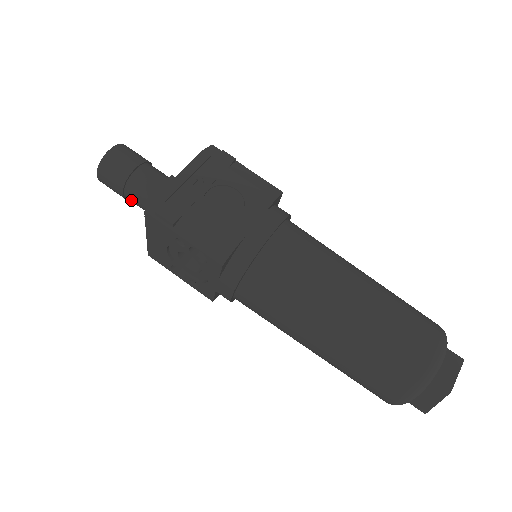
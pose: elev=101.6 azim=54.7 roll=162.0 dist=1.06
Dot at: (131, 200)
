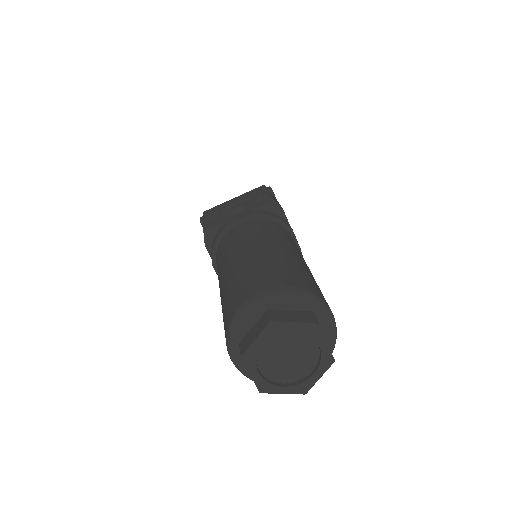
Dot at: occluded
